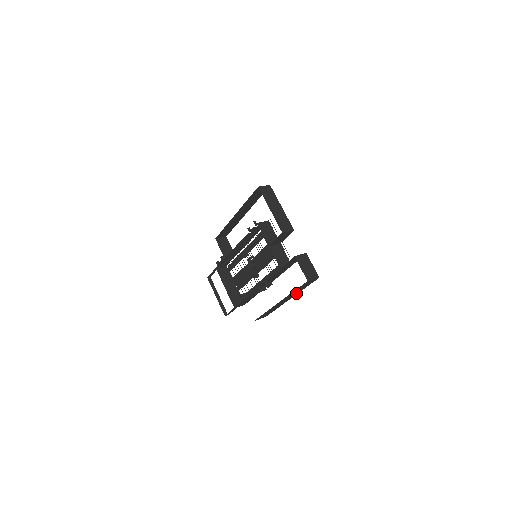
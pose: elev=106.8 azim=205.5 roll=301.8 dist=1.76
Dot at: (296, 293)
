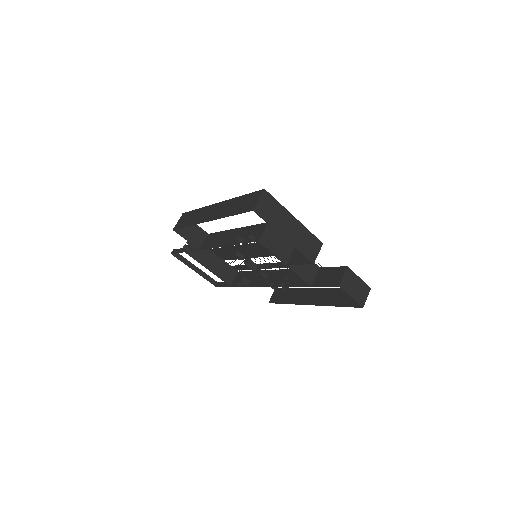
Dot at: (331, 291)
